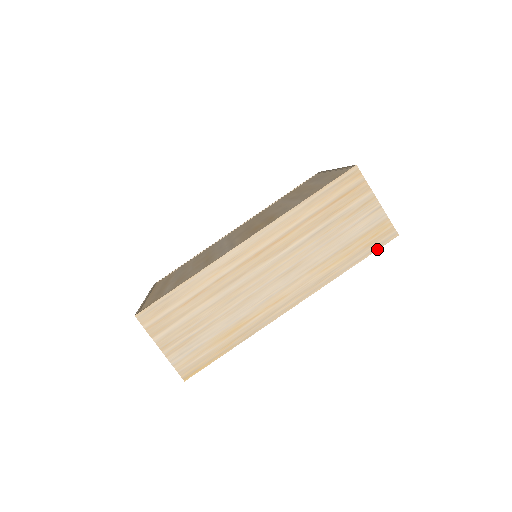
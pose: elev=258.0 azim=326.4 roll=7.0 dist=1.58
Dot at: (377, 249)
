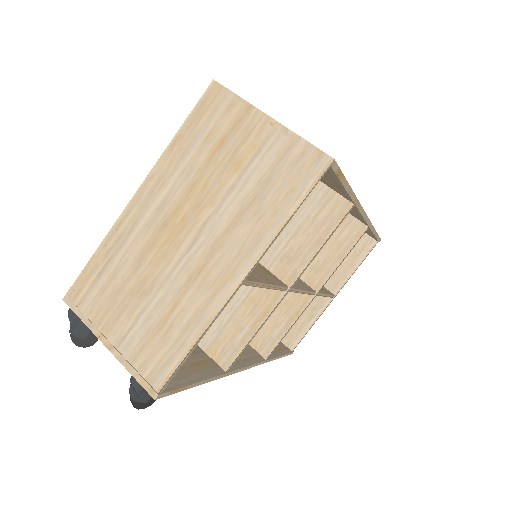
Dot at: (378, 235)
